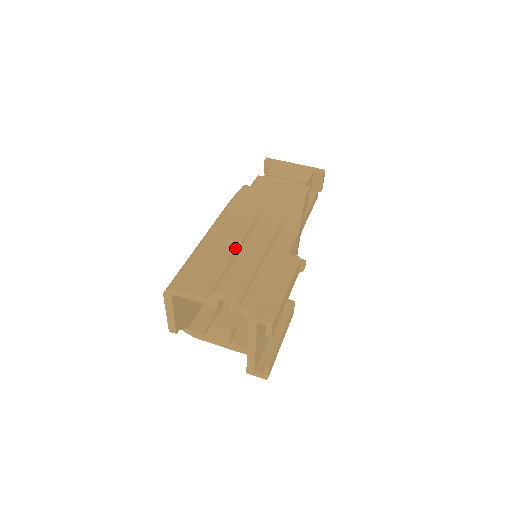
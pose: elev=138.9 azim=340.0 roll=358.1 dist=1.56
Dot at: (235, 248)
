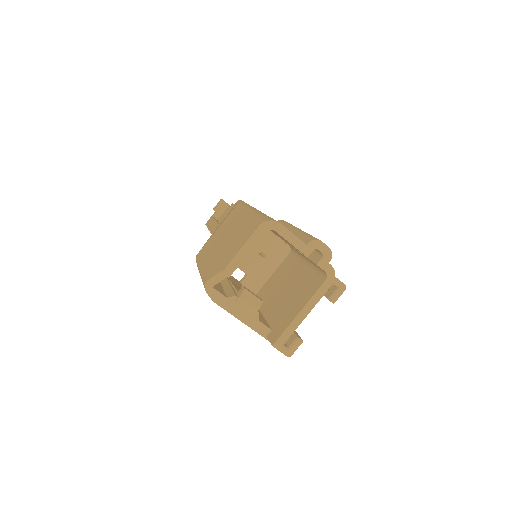
Dot at: occluded
